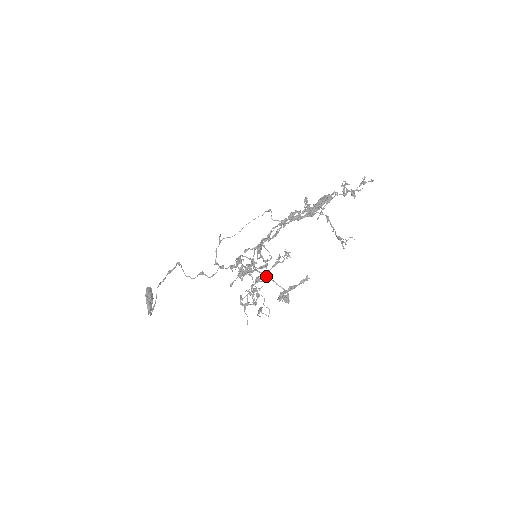
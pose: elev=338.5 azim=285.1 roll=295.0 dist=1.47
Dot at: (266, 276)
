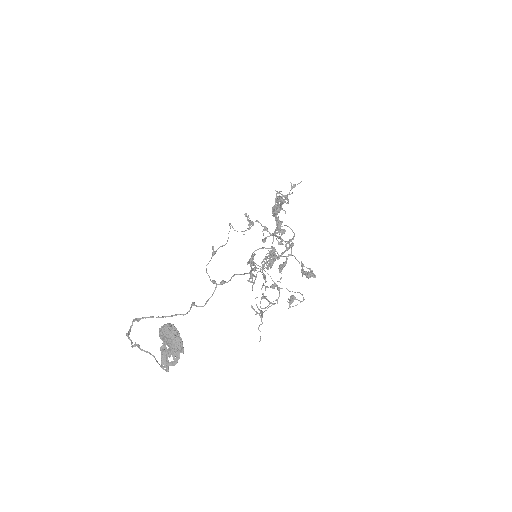
Dot at: (265, 277)
